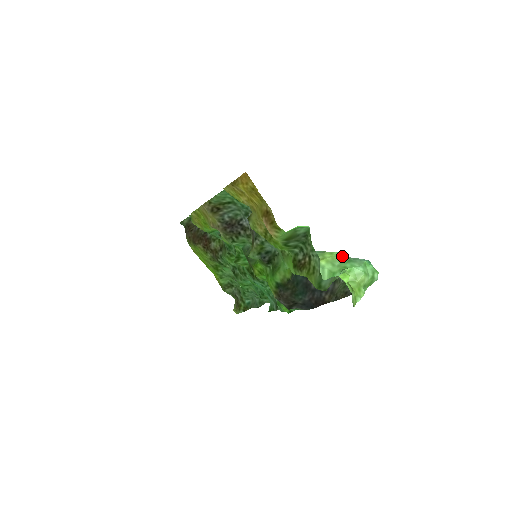
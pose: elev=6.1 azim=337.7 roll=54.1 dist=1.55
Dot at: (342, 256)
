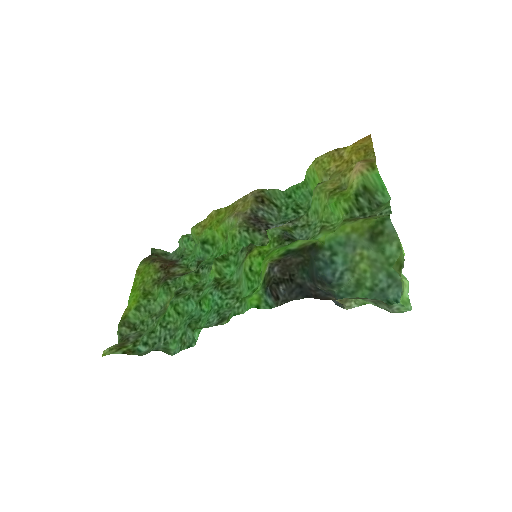
Dot at: (377, 277)
